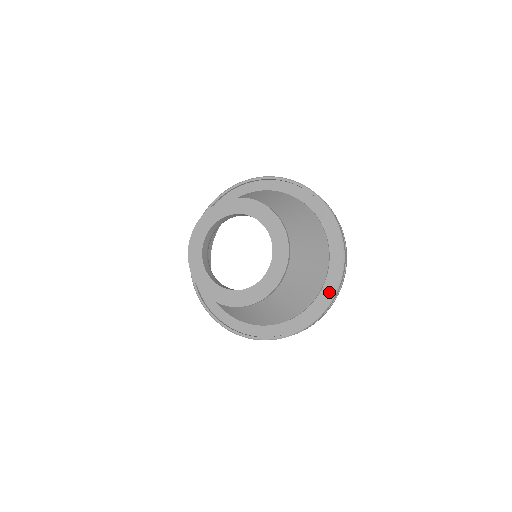
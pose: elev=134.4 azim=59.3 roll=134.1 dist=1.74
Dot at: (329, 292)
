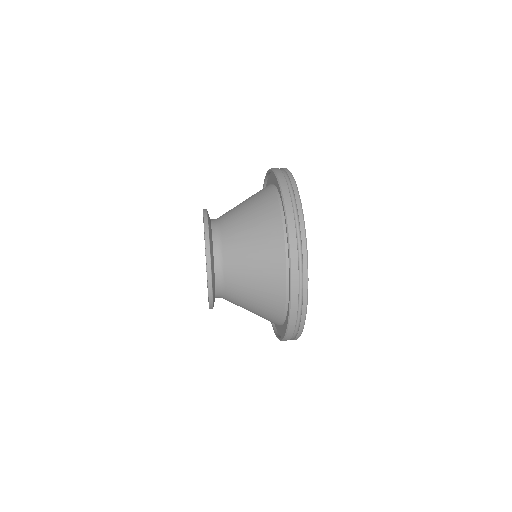
Dot at: occluded
